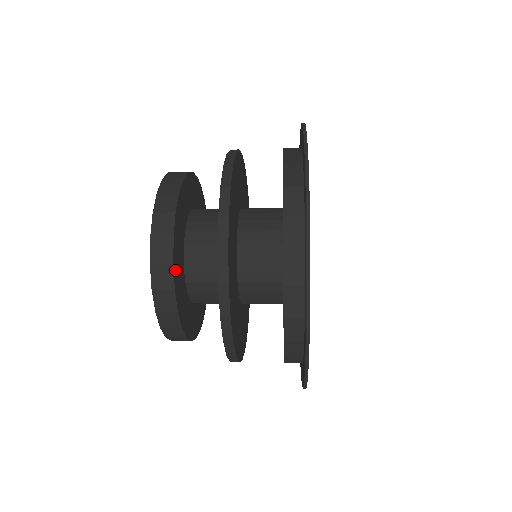
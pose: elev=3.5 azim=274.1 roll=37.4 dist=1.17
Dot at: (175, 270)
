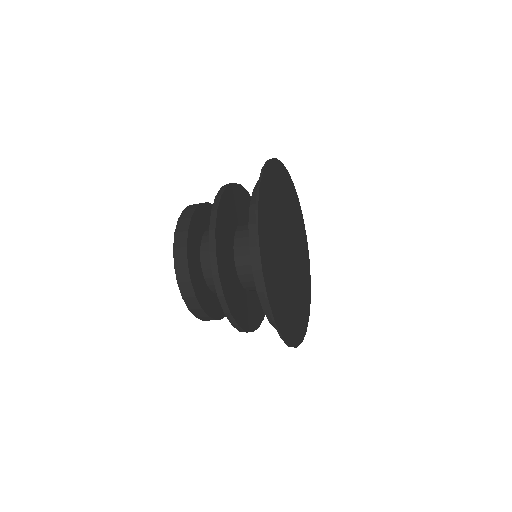
Dot at: (194, 284)
